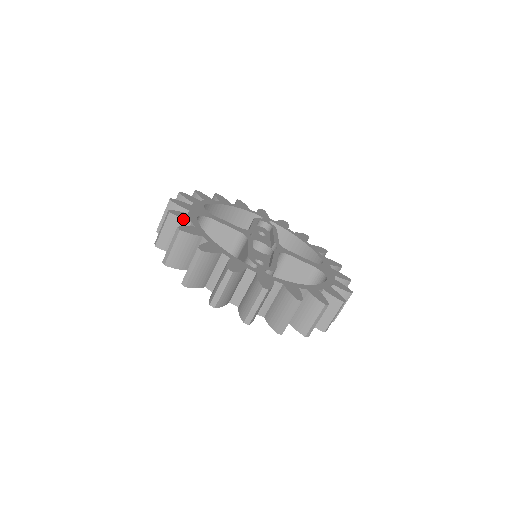
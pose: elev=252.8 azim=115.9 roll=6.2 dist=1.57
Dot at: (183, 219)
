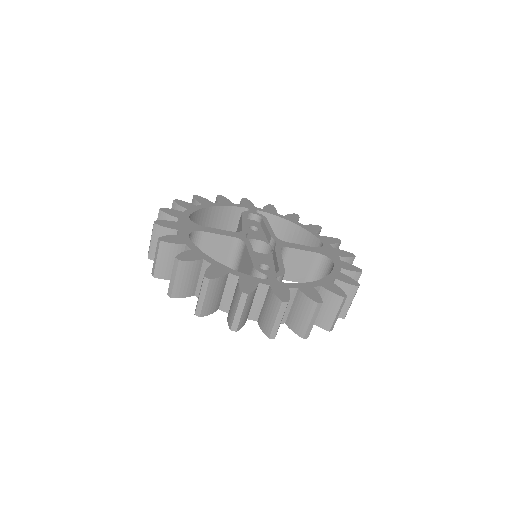
Dot at: (176, 244)
